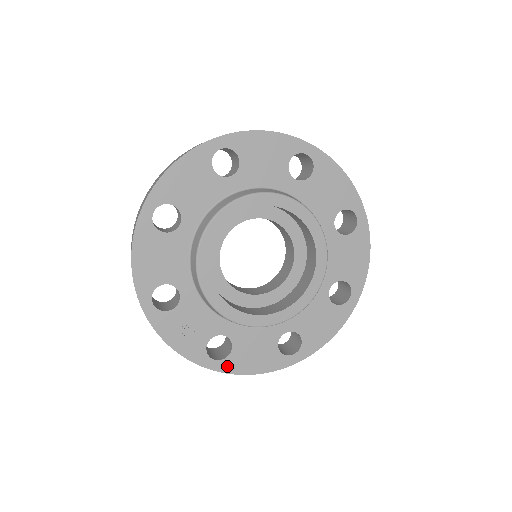
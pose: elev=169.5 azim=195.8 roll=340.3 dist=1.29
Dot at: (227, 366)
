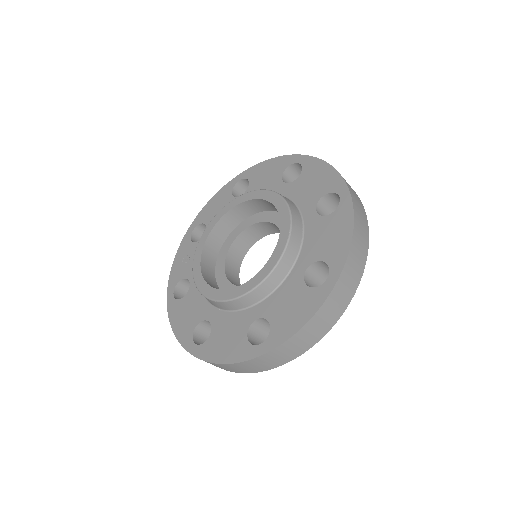
Dot at: (172, 306)
